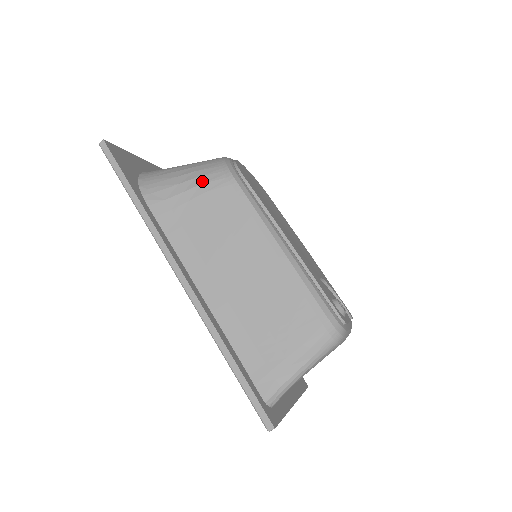
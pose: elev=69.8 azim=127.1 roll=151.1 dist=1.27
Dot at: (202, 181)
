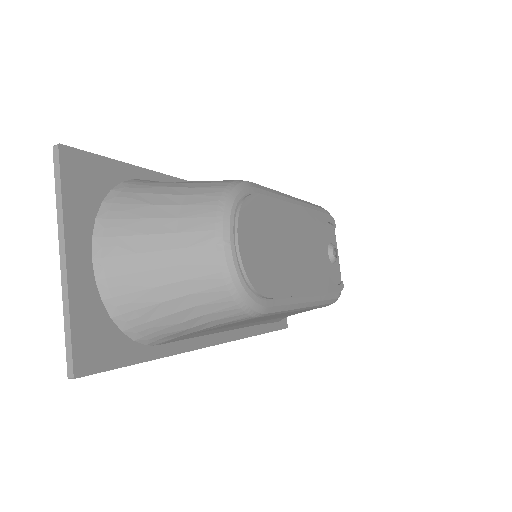
Dot at: (221, 323)
